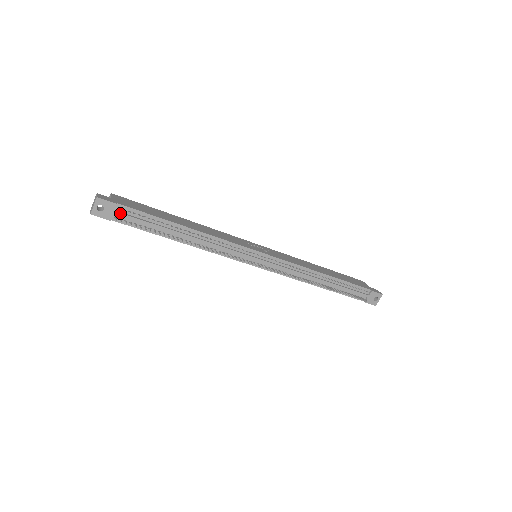
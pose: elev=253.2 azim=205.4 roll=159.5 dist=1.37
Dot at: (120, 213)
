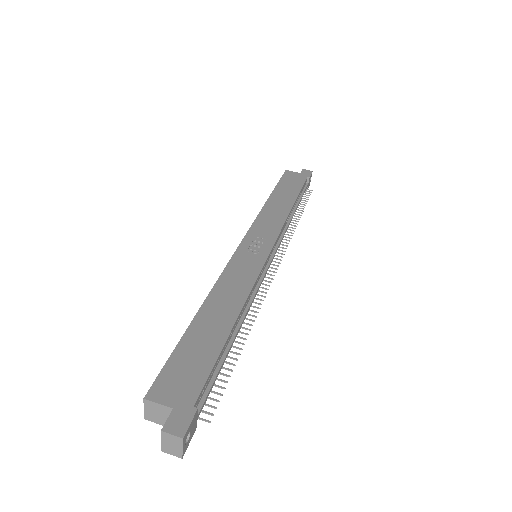
Dot at: (201, 409)
